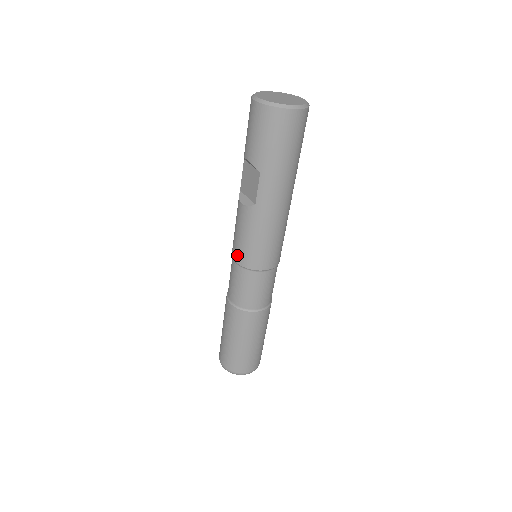
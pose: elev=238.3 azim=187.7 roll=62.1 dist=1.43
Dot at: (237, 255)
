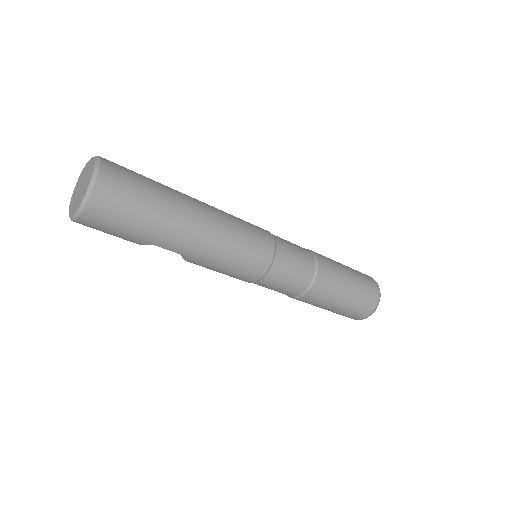
Dot at: occluded
